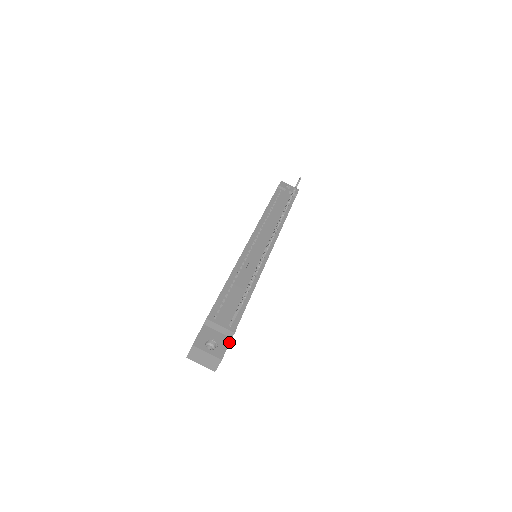
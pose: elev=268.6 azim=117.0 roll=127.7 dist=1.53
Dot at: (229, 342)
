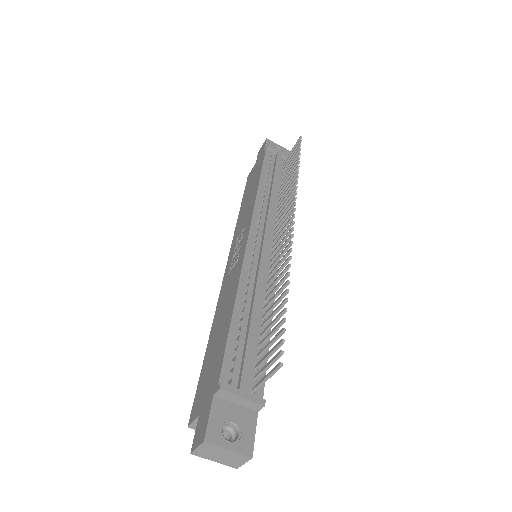
Dot at: (256, 420)
